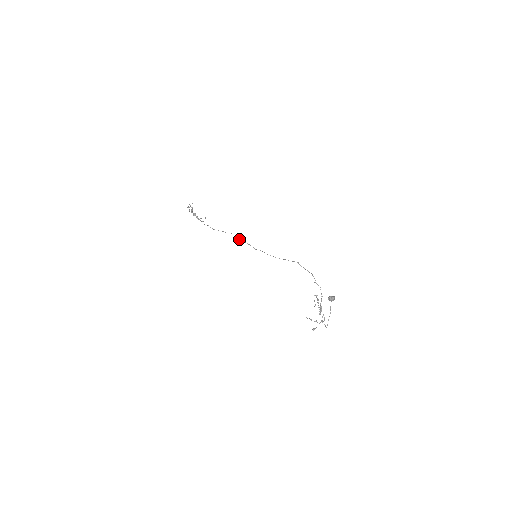
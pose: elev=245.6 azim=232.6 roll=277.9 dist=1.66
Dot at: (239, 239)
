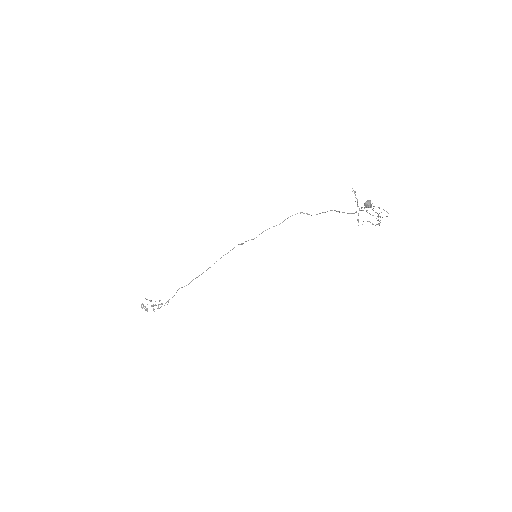
Dot at: occluded
